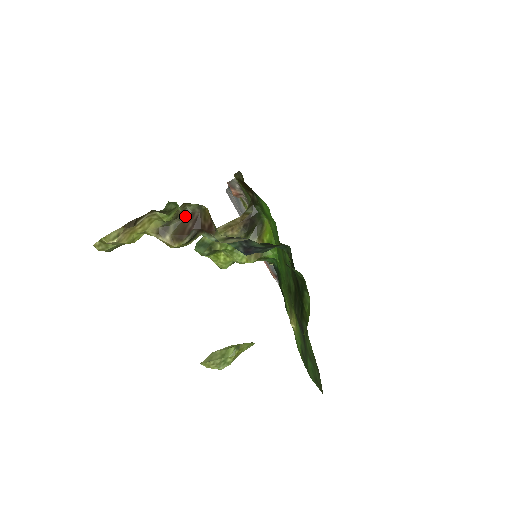
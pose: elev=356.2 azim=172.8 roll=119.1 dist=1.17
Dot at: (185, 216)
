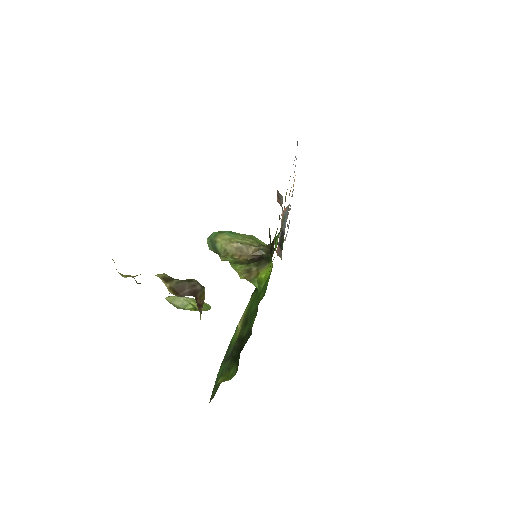
Dot at: (190, 281)
